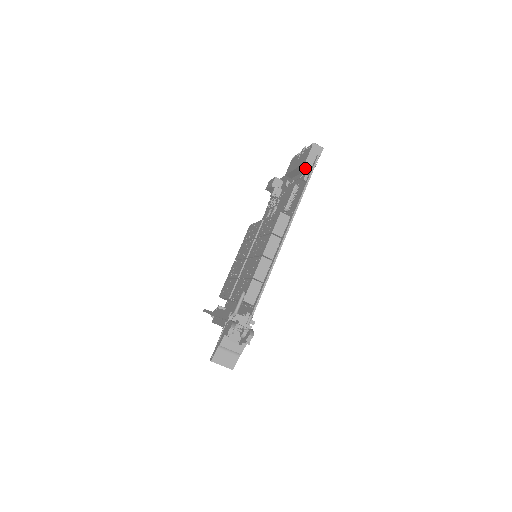
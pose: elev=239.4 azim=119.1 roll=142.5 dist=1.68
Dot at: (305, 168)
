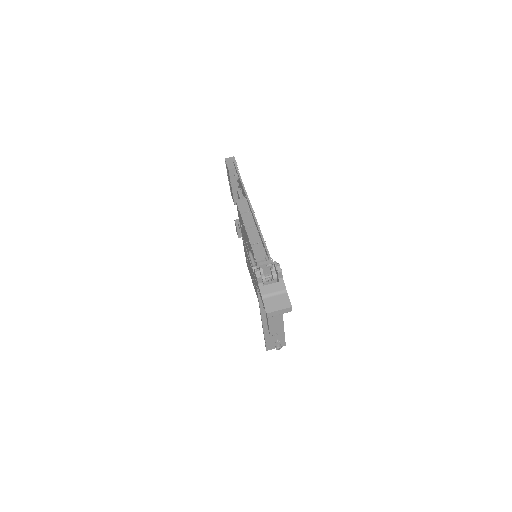
Dot at: (234, 177)
